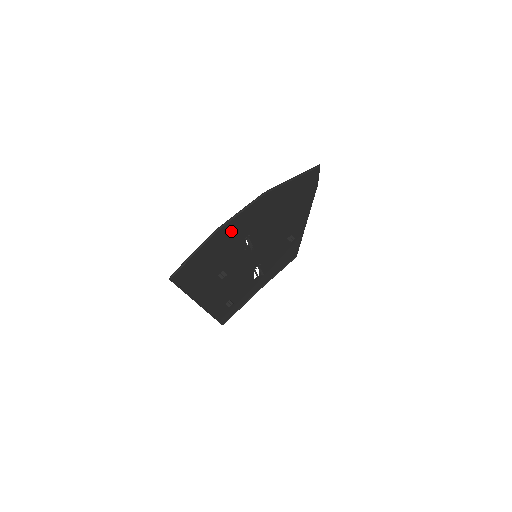
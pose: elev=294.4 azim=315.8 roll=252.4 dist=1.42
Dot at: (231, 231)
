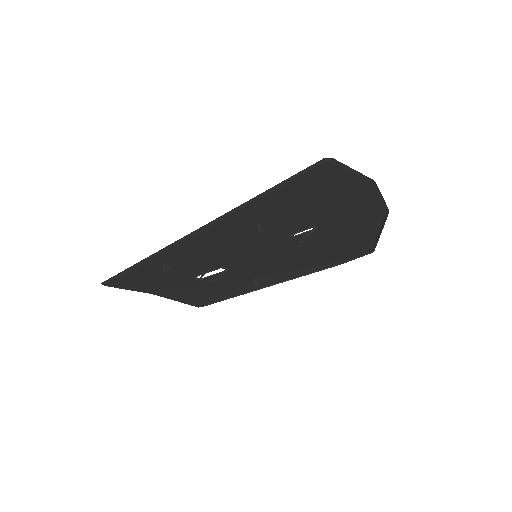
Dot at: (349, 202)
